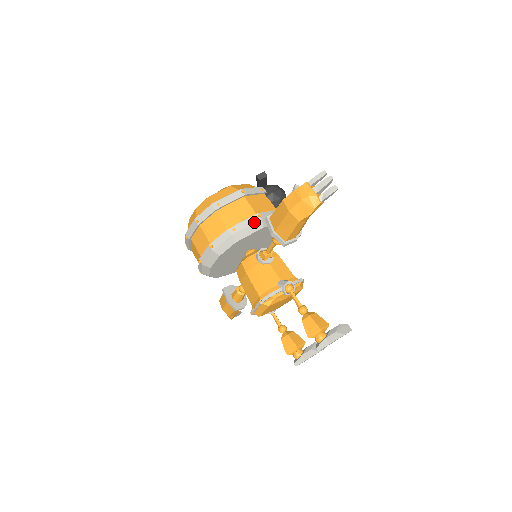
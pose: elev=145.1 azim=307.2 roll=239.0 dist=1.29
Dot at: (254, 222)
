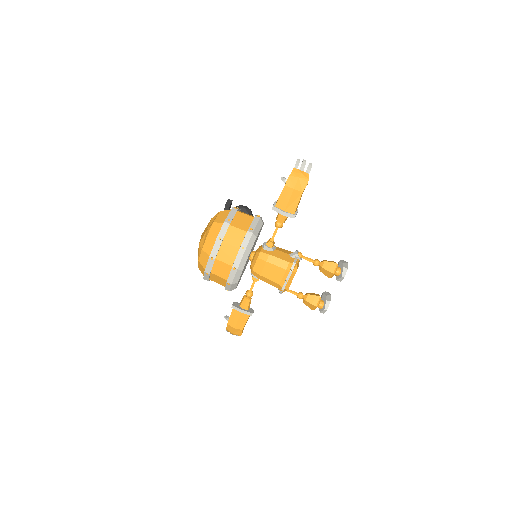
Dot at: (258, 221)
